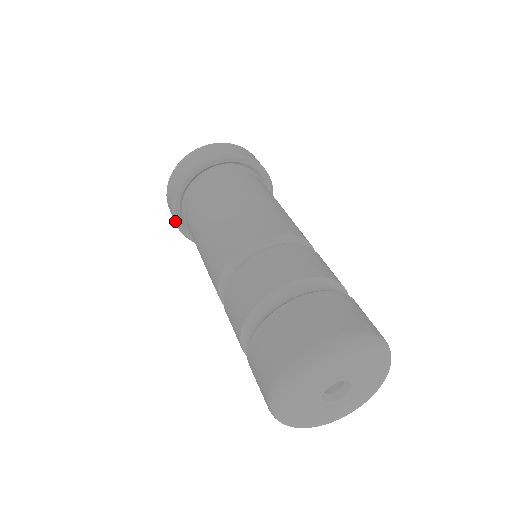
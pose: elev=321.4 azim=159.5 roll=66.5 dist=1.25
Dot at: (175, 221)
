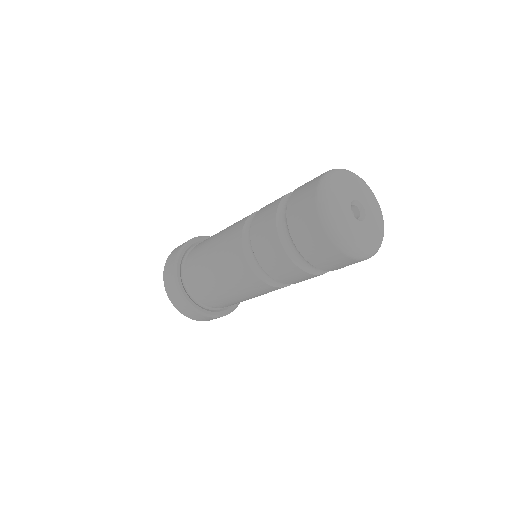
Dot at: (175, 274)
